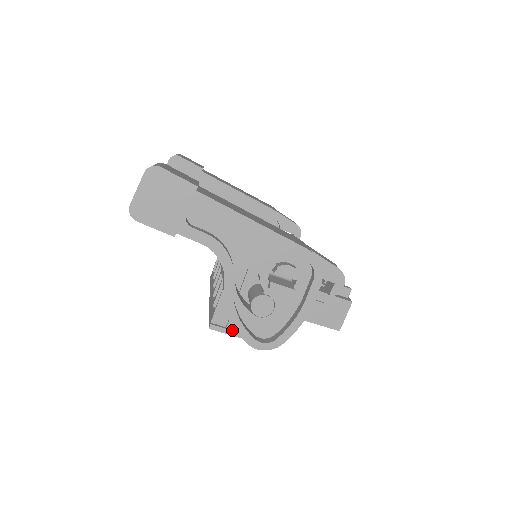
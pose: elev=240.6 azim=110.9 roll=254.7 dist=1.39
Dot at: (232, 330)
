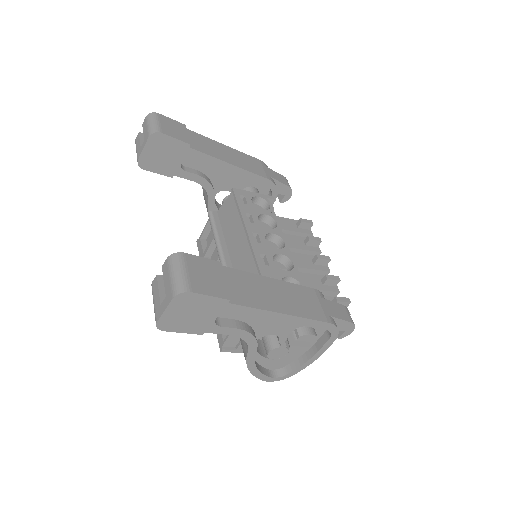
Dot at: (241, 350)
